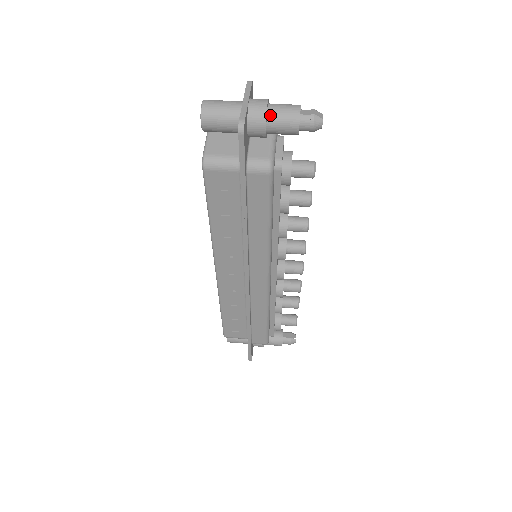
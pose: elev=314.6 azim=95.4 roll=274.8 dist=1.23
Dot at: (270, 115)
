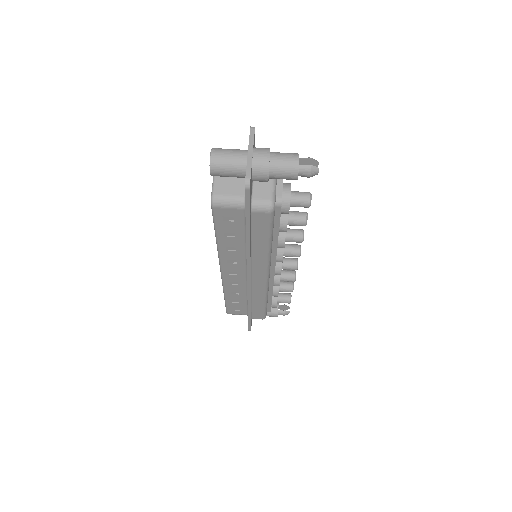
Dot at: (272, 166)
